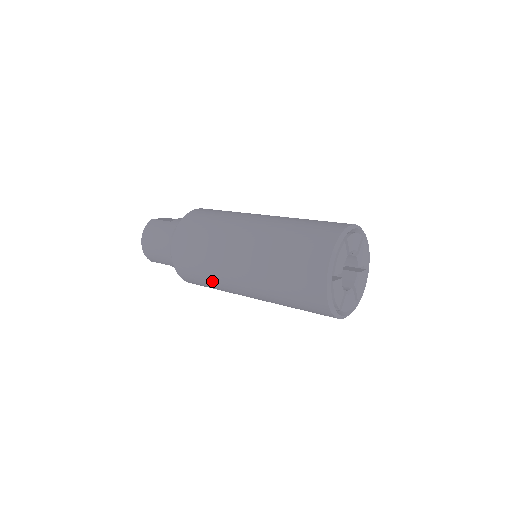
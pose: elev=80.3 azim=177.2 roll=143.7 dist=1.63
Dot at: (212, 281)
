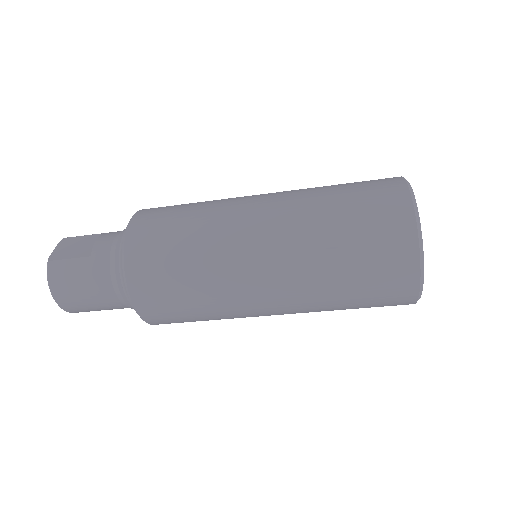
Dot at: (219, 319)
